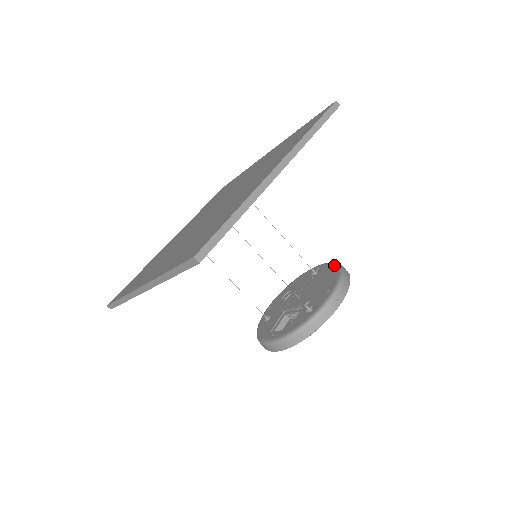
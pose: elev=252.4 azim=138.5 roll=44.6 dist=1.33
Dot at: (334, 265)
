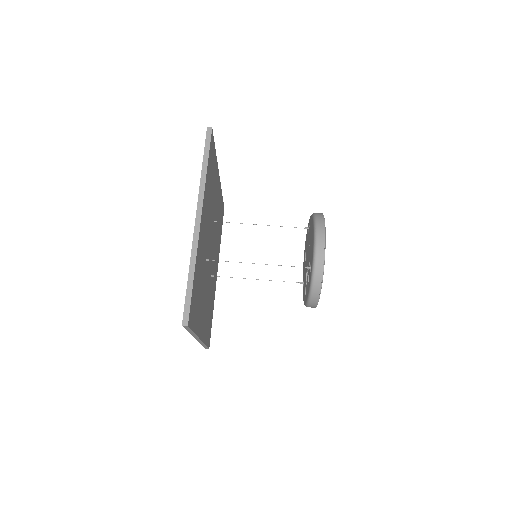
Dot at: (311, 218)
